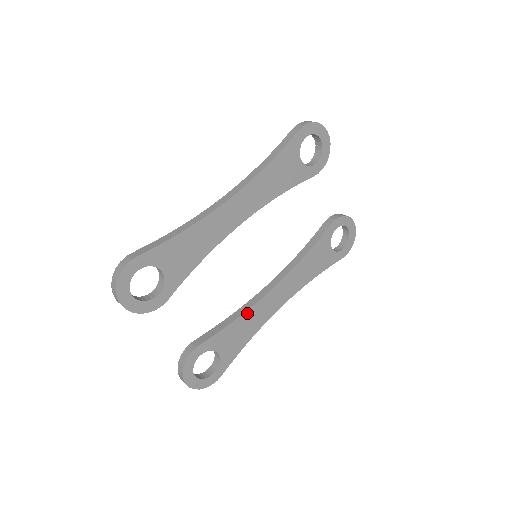
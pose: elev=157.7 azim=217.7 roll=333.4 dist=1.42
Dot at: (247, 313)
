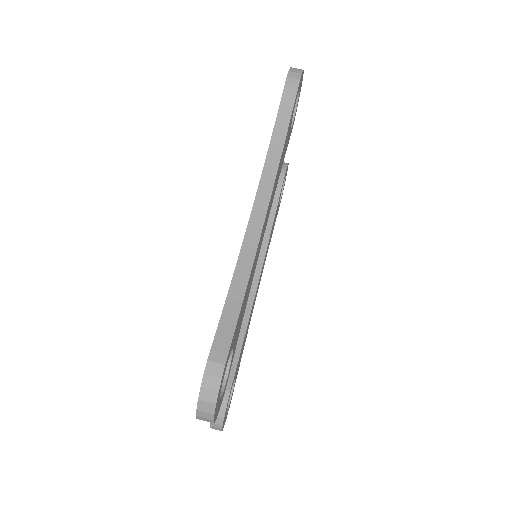
Dot at: (249, 319)
